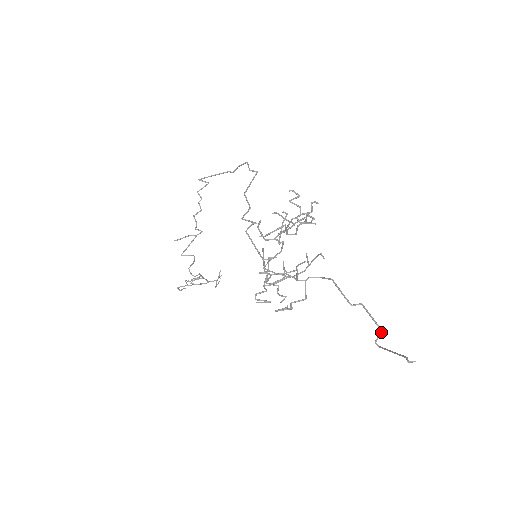
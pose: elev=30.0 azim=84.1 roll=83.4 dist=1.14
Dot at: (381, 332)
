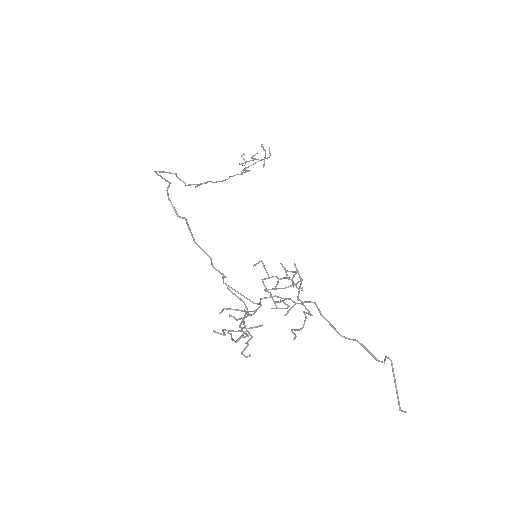
Dot at: occluded
